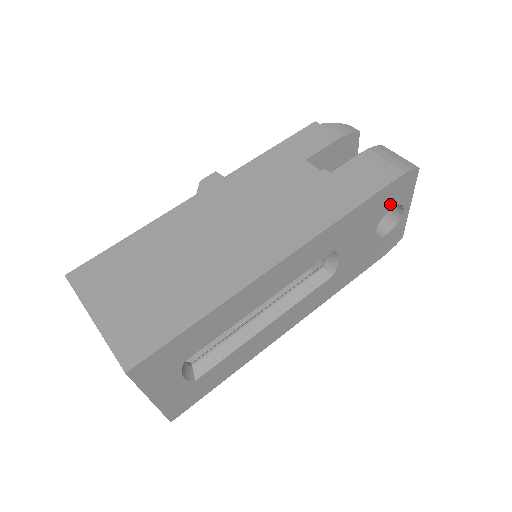
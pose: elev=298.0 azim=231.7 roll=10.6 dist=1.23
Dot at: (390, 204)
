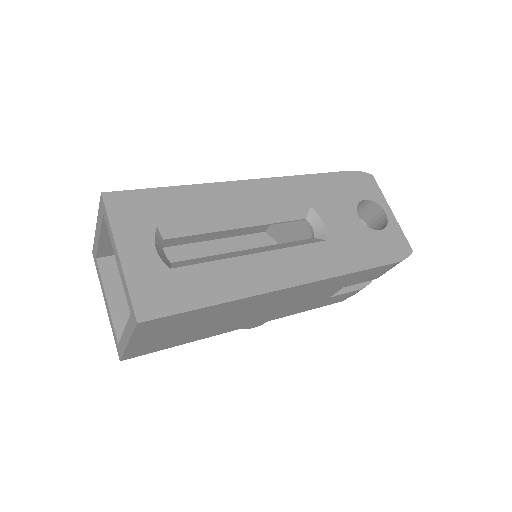
Dot at: (359, 194)
